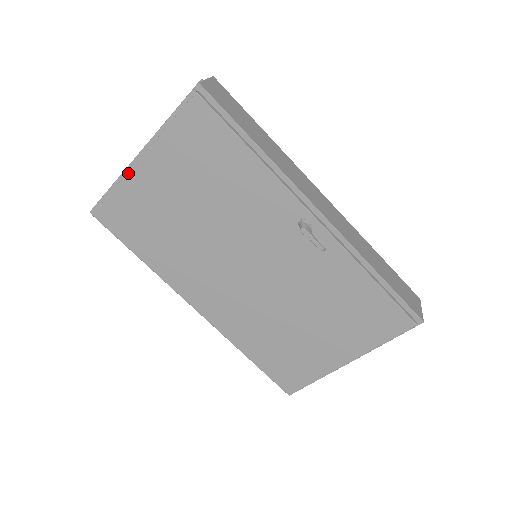
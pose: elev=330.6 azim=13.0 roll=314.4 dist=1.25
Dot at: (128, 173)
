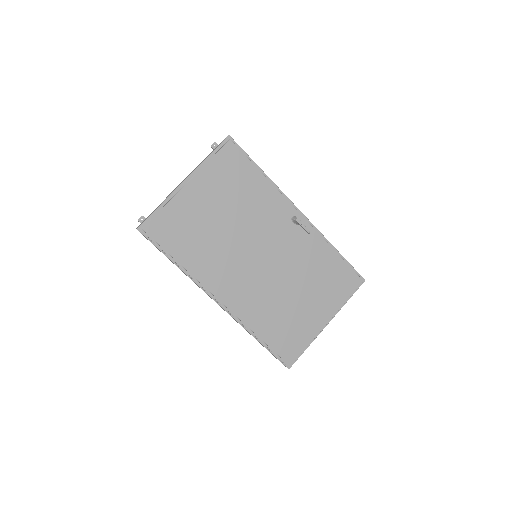
Dot at: (177, 193)
